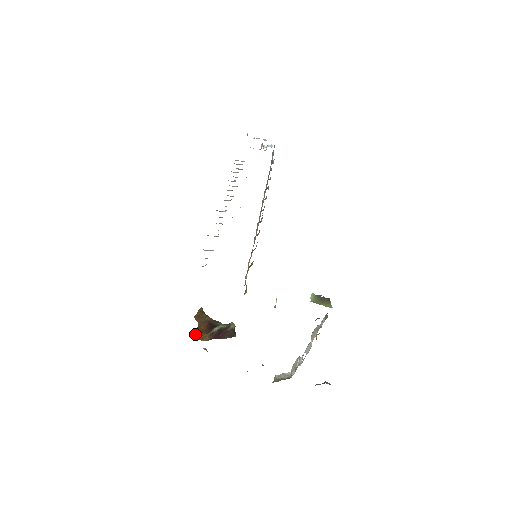
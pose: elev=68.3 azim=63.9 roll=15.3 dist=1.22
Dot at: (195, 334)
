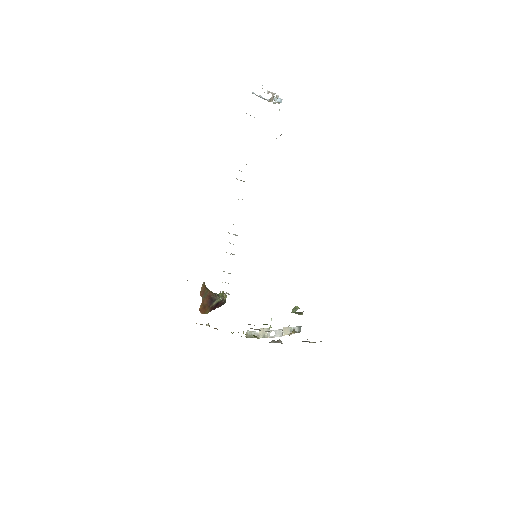
Dot at: (201, 310)
